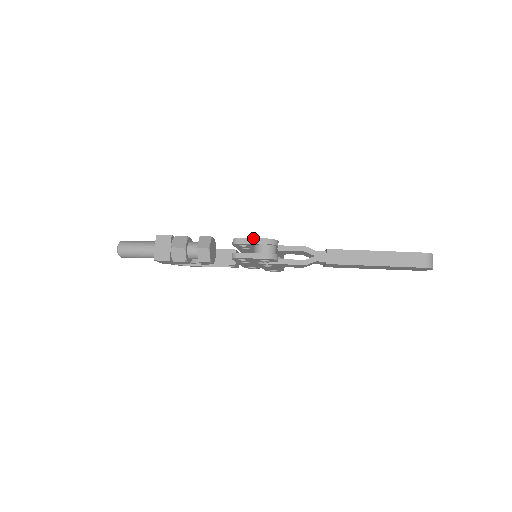
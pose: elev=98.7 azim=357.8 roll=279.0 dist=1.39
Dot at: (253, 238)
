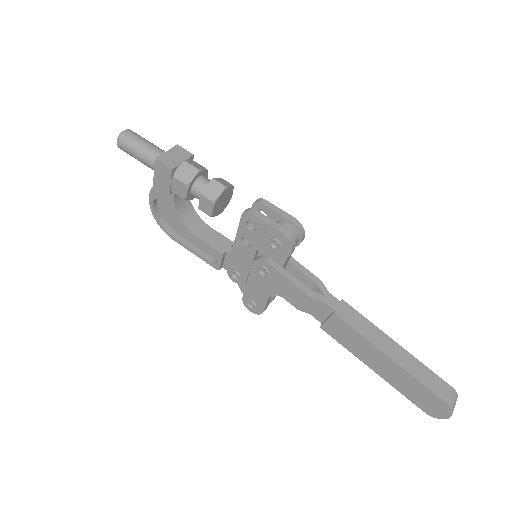
Dot at: occluded
